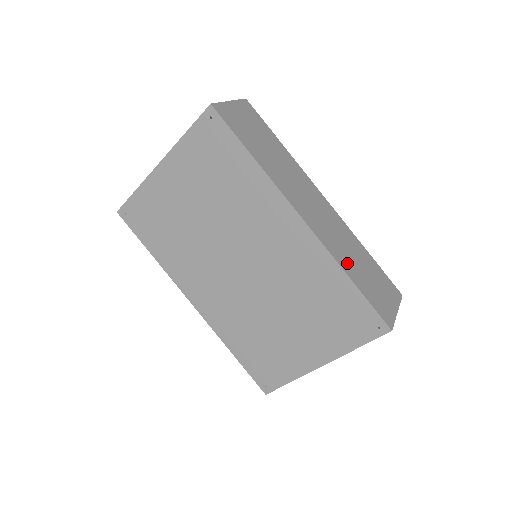
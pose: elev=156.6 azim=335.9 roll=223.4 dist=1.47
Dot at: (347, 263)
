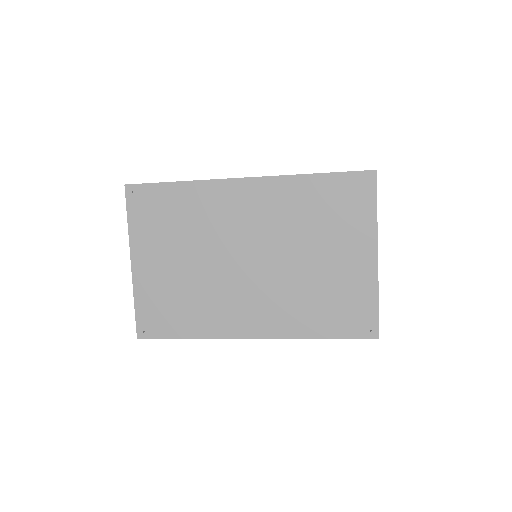
Dot at: occluded
